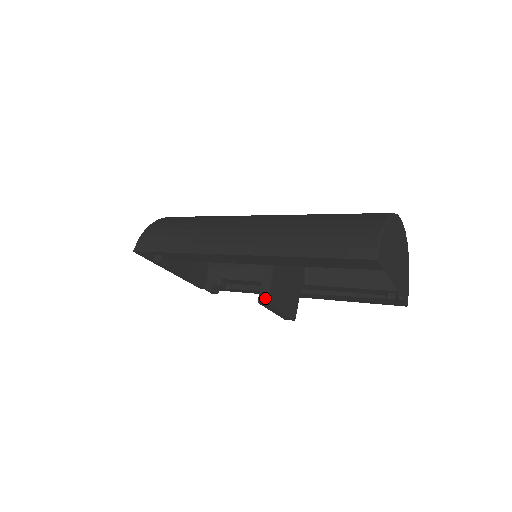
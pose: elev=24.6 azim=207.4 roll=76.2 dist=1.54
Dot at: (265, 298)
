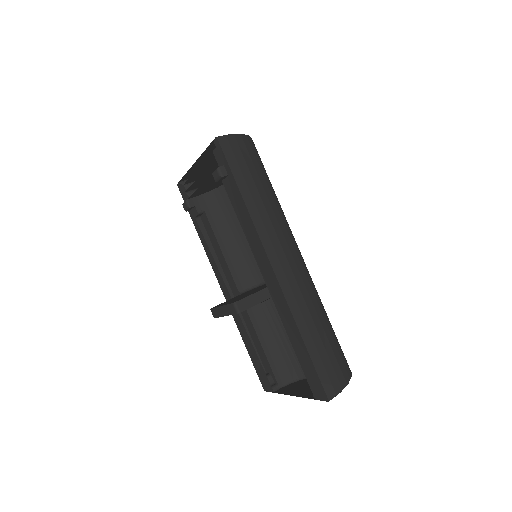
Dot at: (241, 308)
